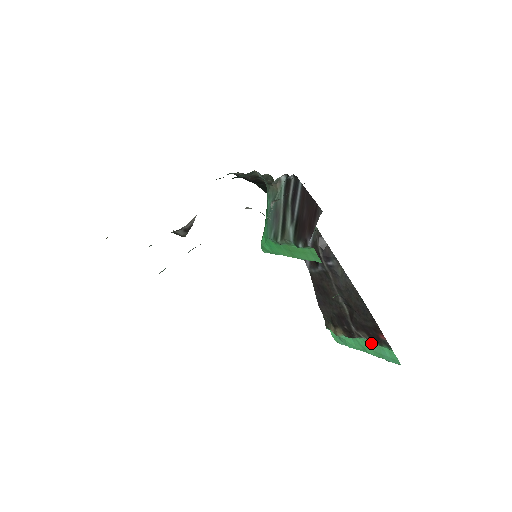
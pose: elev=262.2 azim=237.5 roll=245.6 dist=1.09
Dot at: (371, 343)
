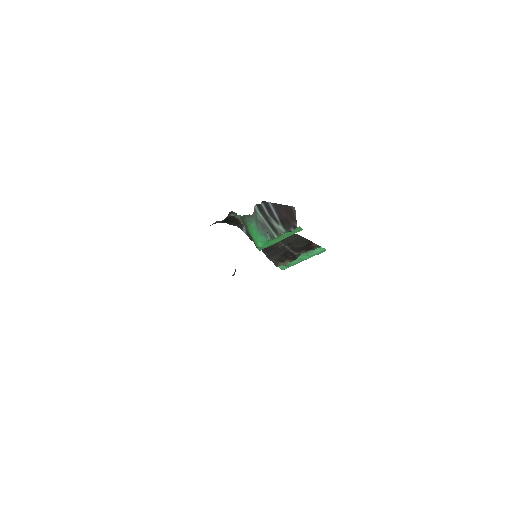
Dot at: (307, 253)
